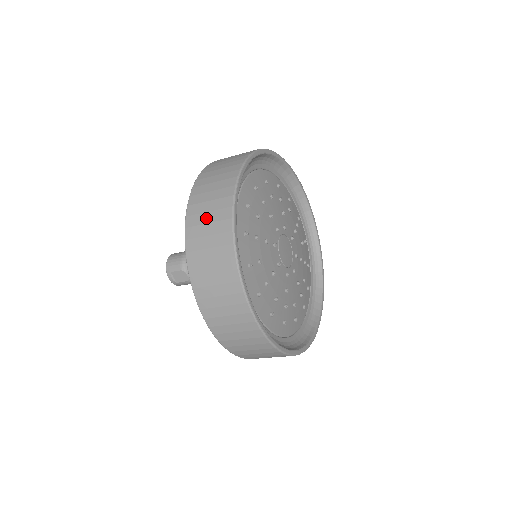
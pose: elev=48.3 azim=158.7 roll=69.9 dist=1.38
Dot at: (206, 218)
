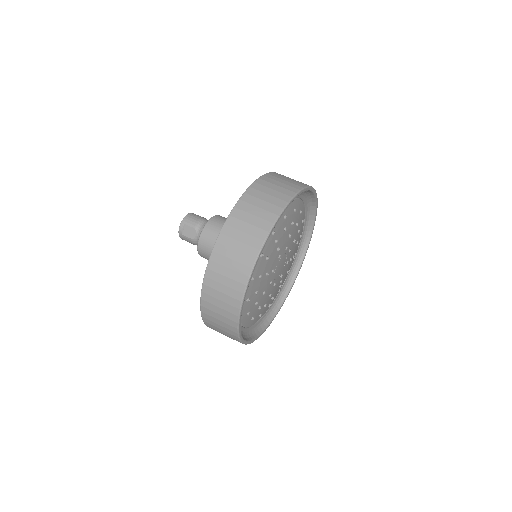
Dot at: (259, 203)
